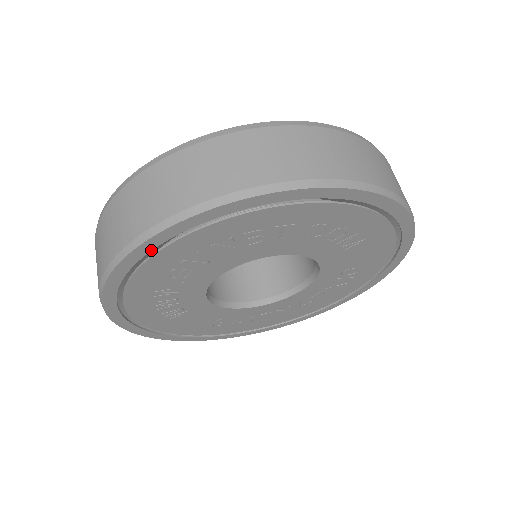
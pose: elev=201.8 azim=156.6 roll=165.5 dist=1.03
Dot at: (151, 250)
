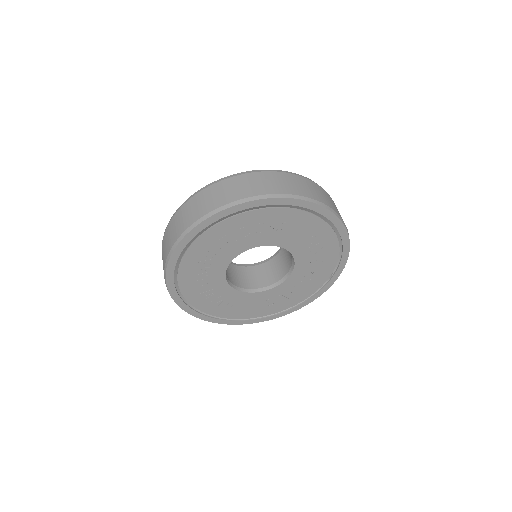
Dot at: (173, 277)
